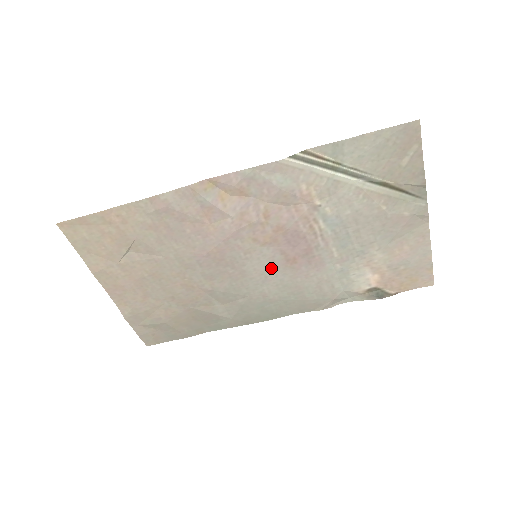
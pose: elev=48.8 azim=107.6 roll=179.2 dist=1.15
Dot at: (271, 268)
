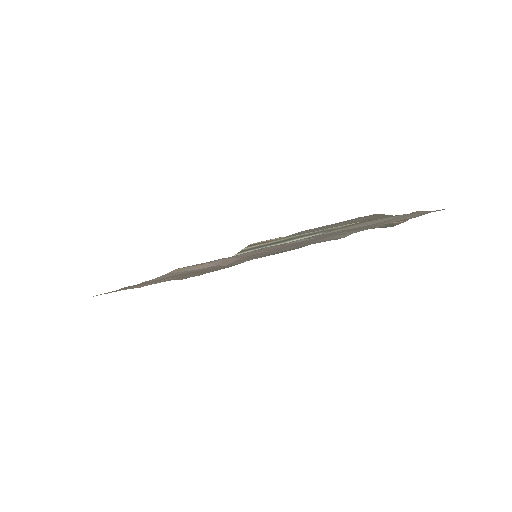
Dot at: occluded
